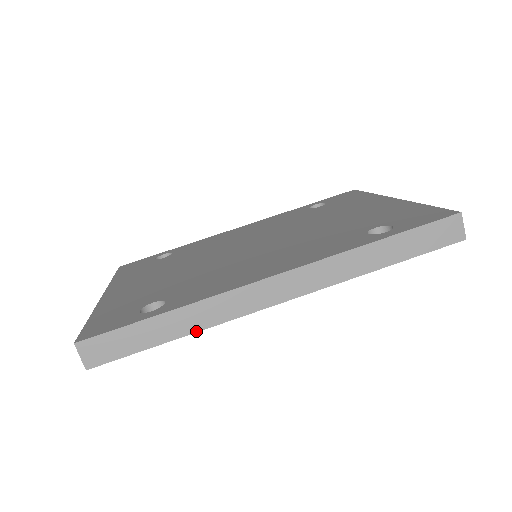
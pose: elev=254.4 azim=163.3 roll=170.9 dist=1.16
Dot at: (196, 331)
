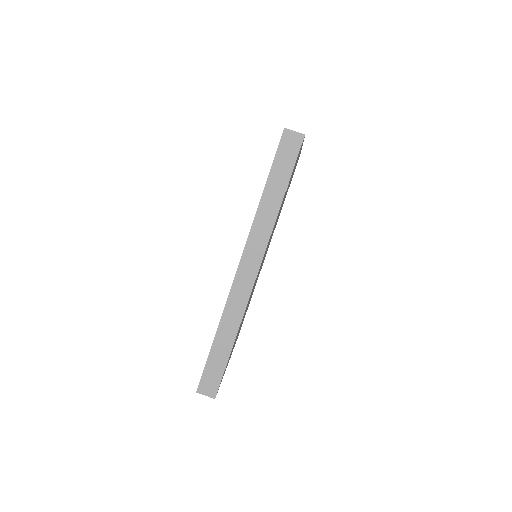
Dot at: (237, 331)
